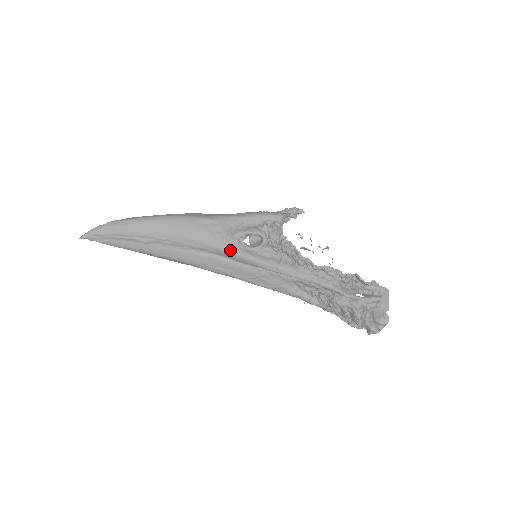
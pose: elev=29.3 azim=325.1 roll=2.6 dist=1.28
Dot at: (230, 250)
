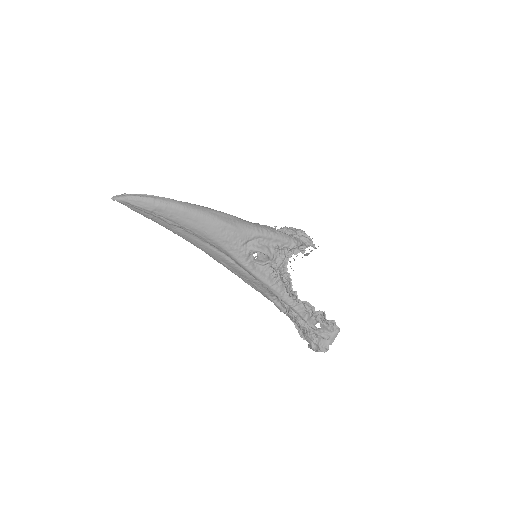
Dot at: (239, 259)
